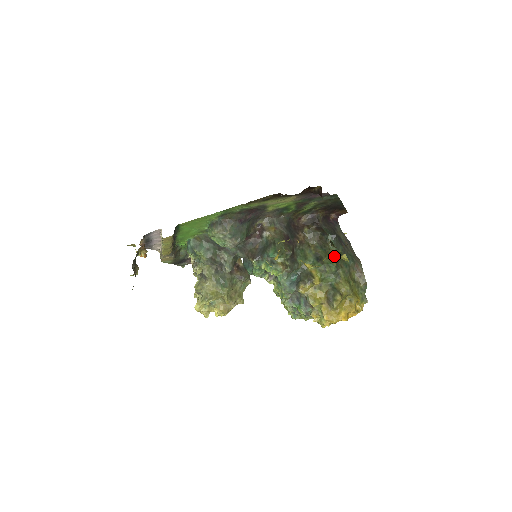
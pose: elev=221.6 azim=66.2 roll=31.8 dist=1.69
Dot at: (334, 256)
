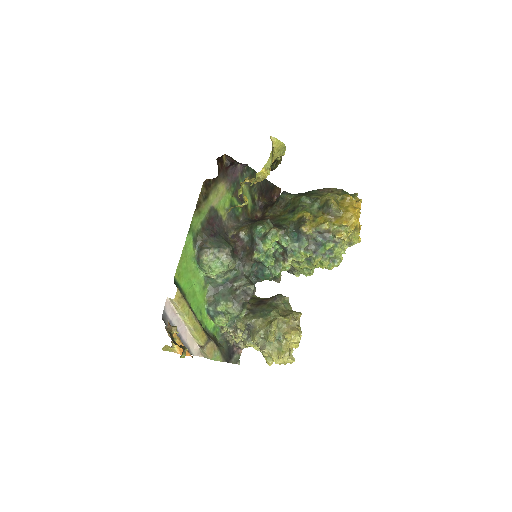
Dot at: (274, 156)
